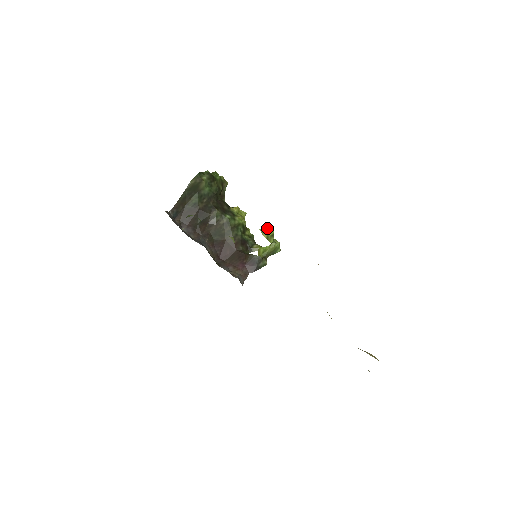
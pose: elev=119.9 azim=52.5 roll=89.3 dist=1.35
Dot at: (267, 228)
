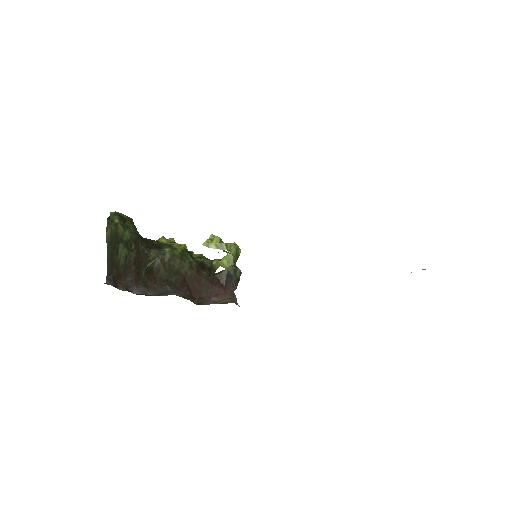
Dot at: (209, 239)
